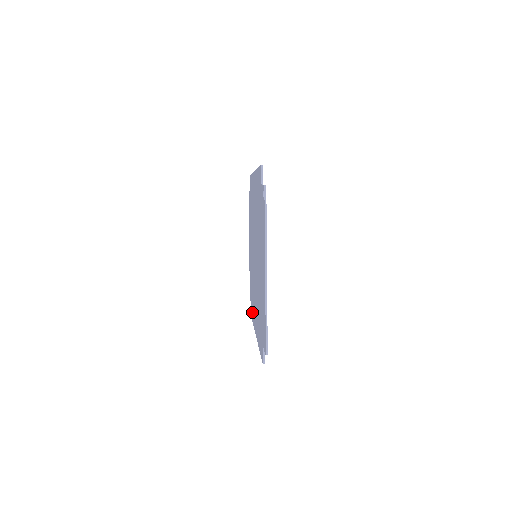
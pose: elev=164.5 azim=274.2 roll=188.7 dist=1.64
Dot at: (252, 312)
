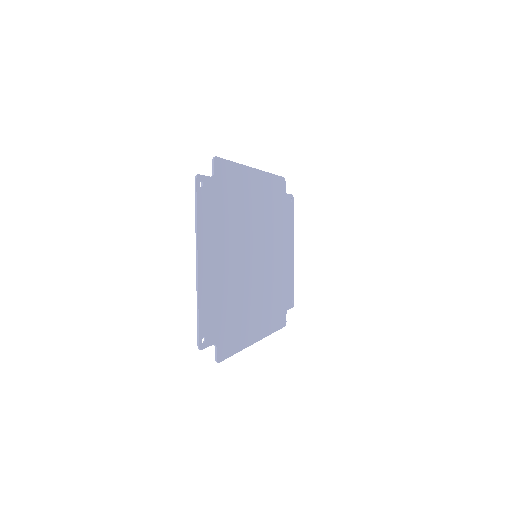
Dot at: (277, 319)
